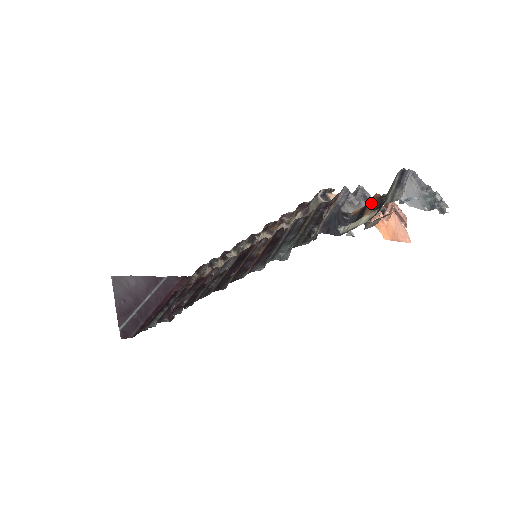
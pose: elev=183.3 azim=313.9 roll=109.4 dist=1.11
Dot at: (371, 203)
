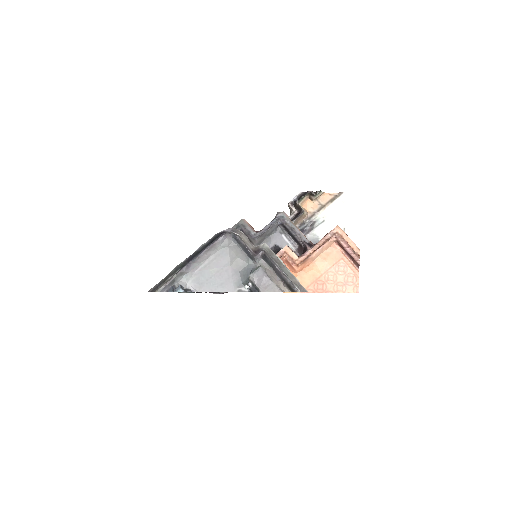
Dot at: occluded
